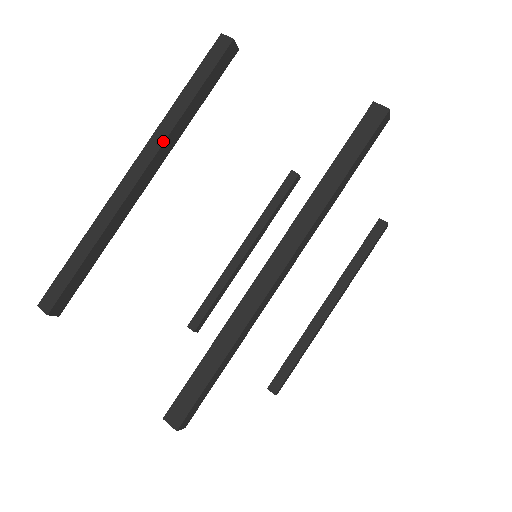
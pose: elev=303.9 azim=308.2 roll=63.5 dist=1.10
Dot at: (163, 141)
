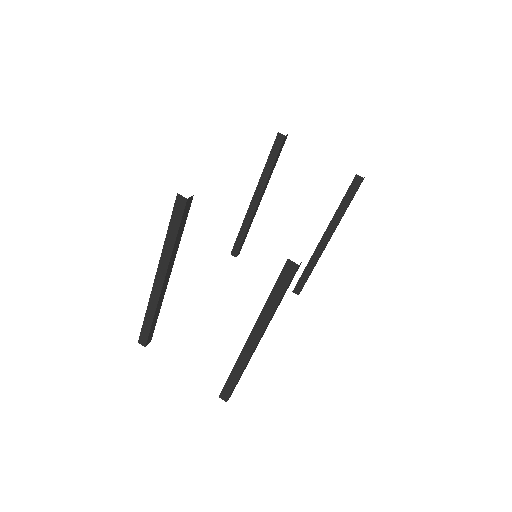
Dot at: (168, 265)
